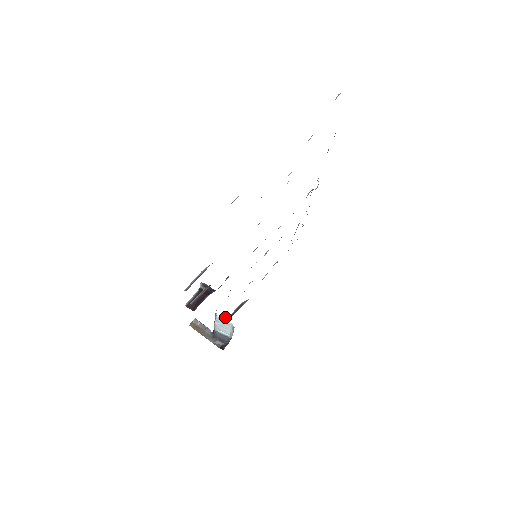
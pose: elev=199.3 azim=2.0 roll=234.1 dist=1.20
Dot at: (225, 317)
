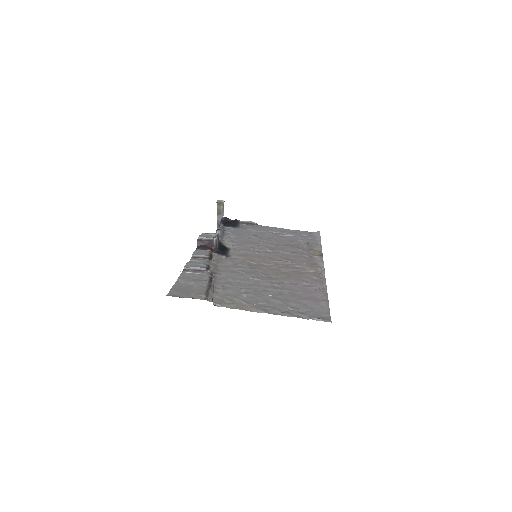
Dot at: (232, 227)
